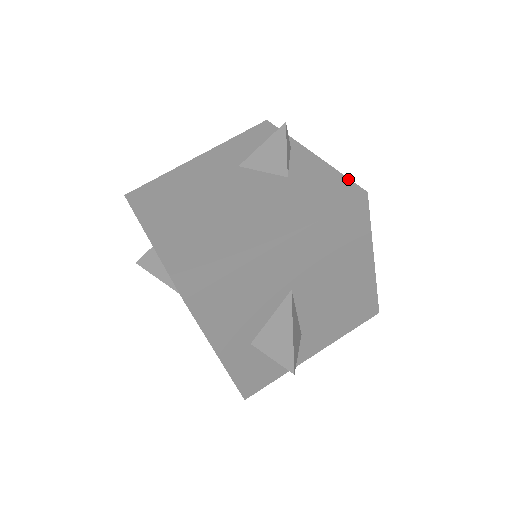
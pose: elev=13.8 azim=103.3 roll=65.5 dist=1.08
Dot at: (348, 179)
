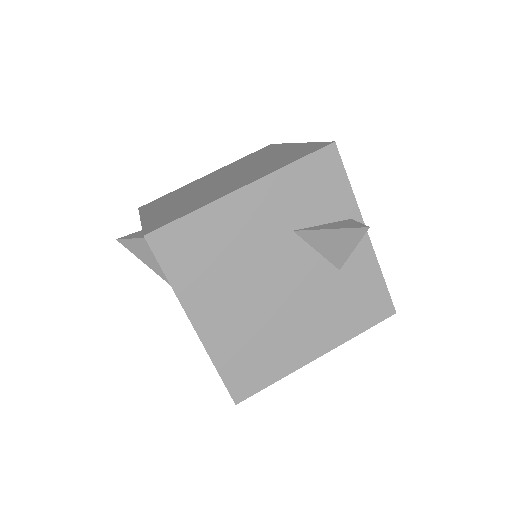
Dot at: (388, 292)
